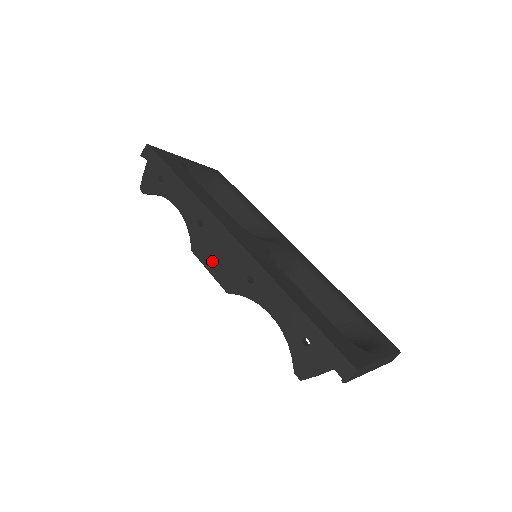
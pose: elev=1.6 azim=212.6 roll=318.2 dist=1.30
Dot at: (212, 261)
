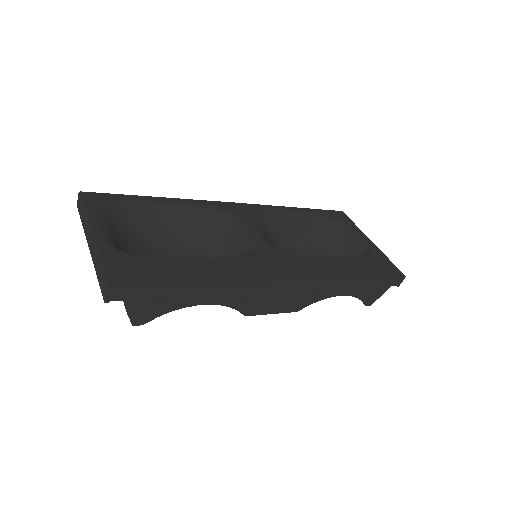
Dot at: (273, 307)
